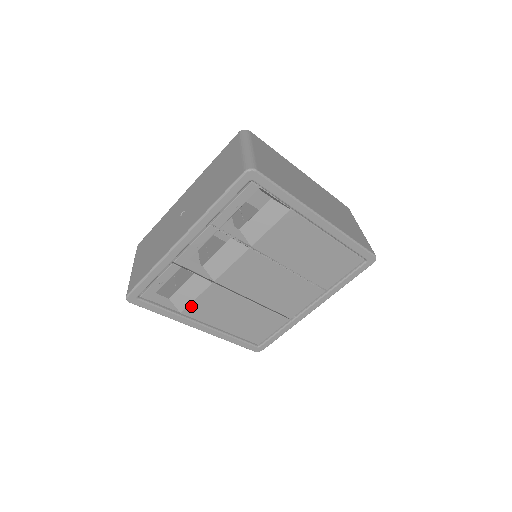
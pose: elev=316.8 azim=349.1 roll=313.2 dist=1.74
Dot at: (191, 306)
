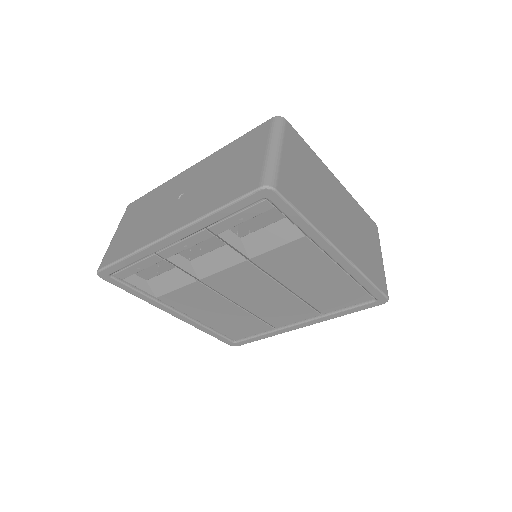
Dot at: (169, 295)
